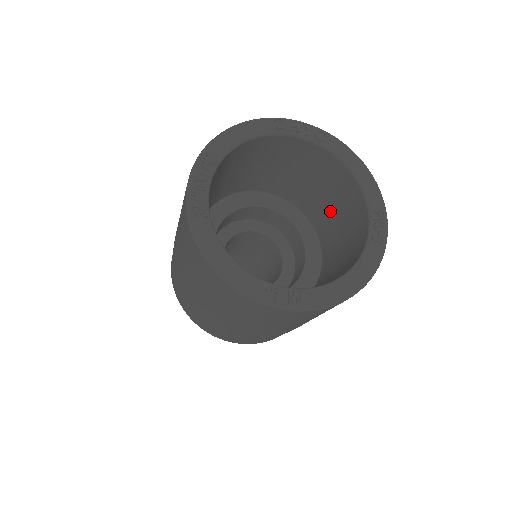
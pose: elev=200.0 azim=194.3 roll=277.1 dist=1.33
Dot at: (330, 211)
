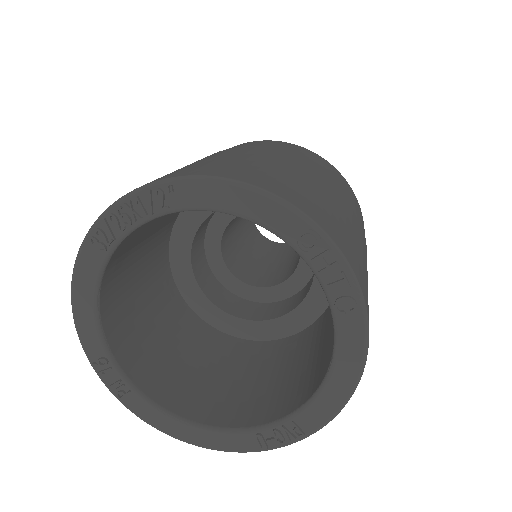
Dot at: (327, 331)
